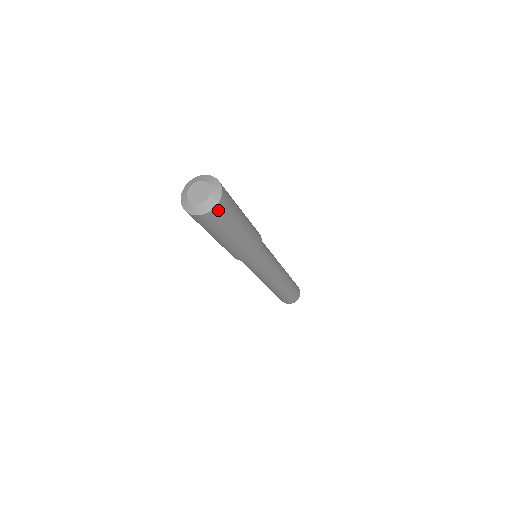
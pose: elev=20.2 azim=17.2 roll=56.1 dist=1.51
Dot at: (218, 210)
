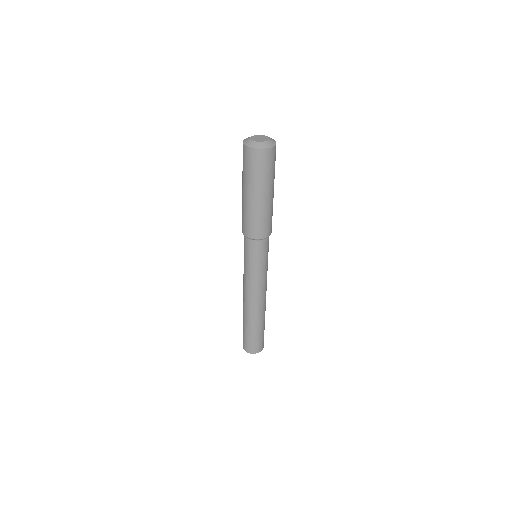
Dot at: (271, 153)
